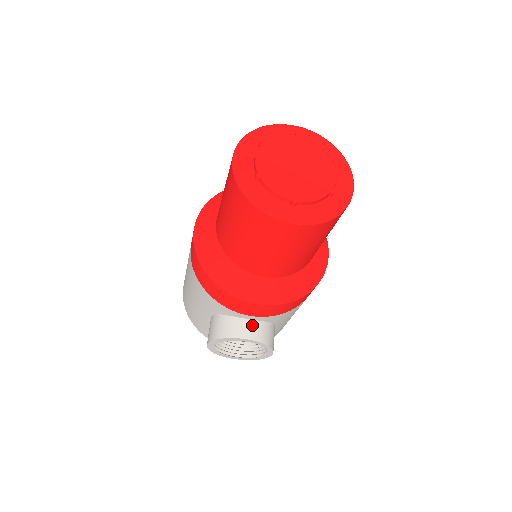
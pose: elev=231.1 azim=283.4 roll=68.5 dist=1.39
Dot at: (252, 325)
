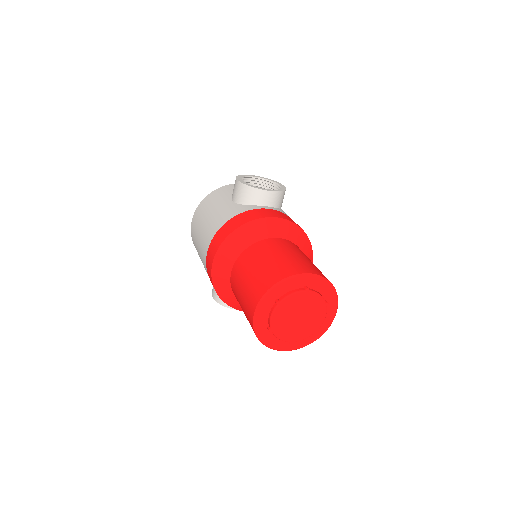
Dot at: occluded
